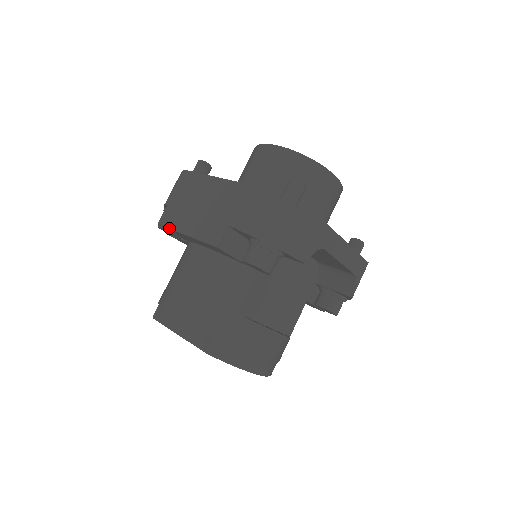
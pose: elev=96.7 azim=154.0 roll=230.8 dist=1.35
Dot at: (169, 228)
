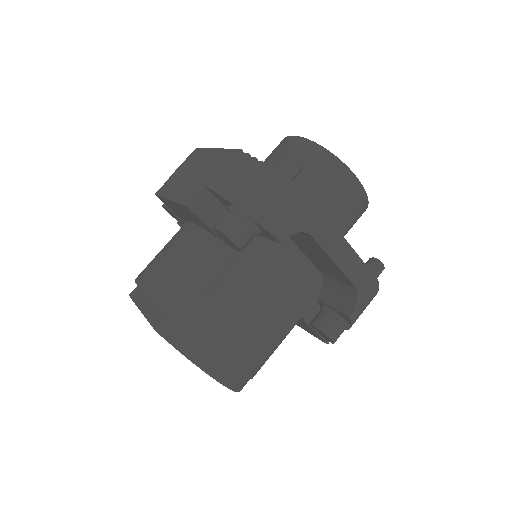
Dot at: (161, 196)
